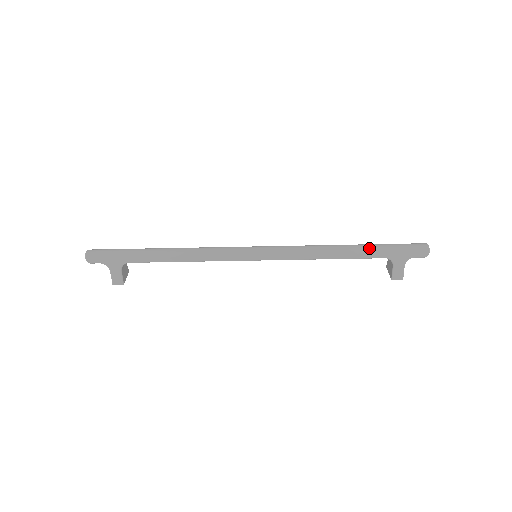
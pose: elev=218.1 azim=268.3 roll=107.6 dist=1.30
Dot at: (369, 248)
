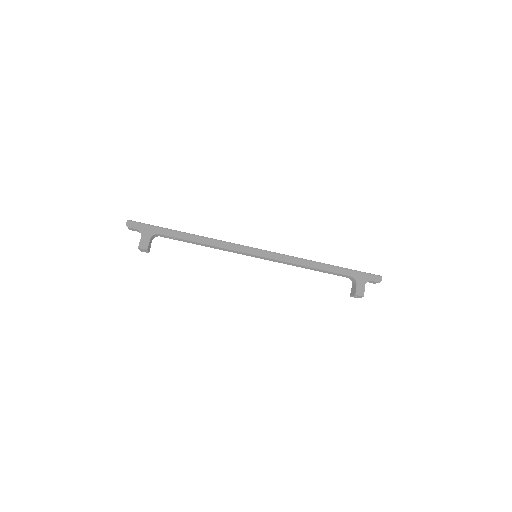
Dot at: (339, 267)
